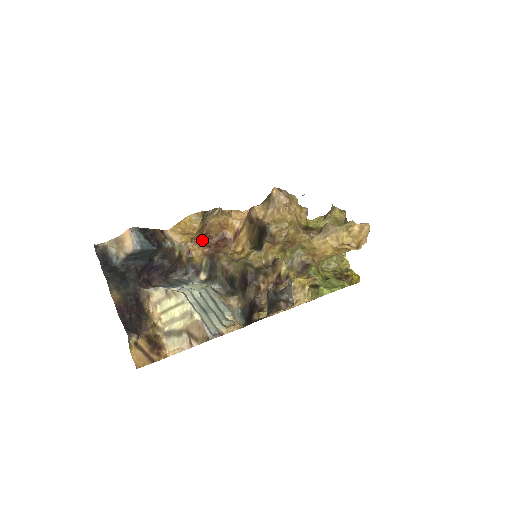
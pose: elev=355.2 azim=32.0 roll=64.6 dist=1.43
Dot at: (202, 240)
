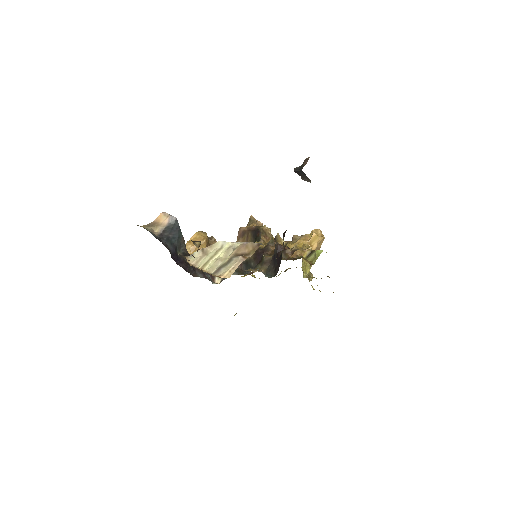
Dot at: occluded
